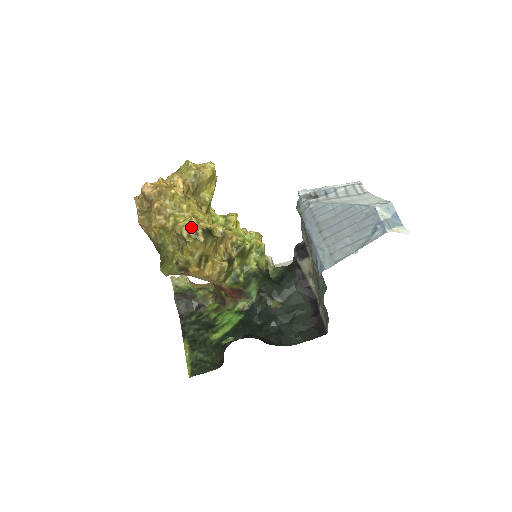
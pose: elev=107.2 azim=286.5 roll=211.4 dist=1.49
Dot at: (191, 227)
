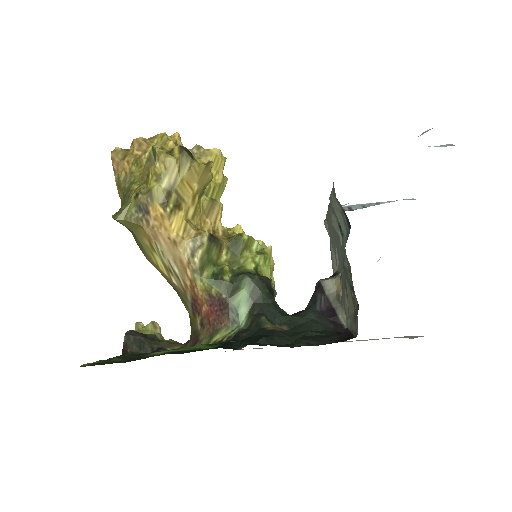
Dot at: (168, 148)
